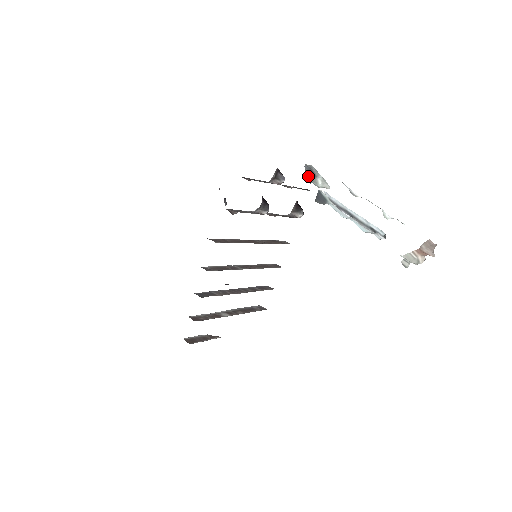
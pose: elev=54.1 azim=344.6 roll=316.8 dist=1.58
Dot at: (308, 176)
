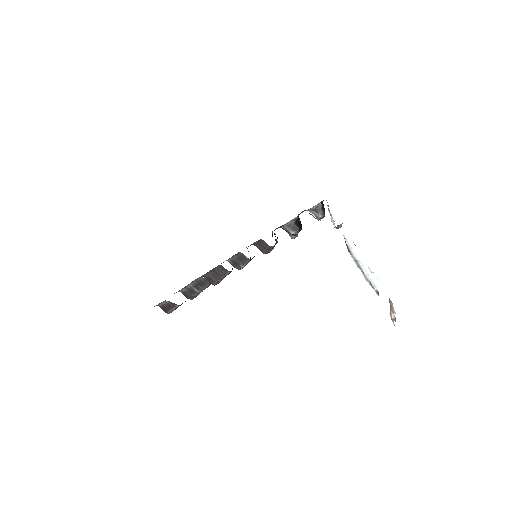
Dot at: occluded
